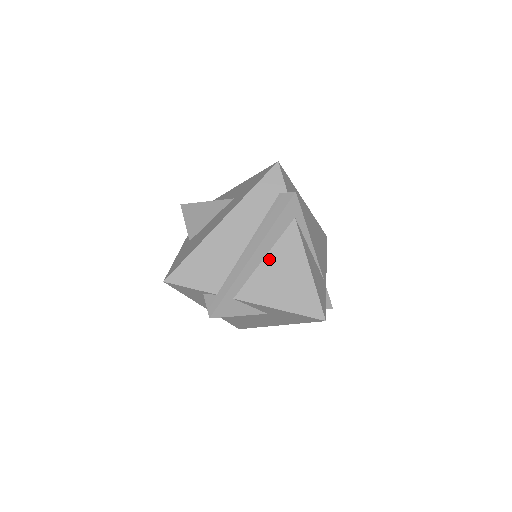
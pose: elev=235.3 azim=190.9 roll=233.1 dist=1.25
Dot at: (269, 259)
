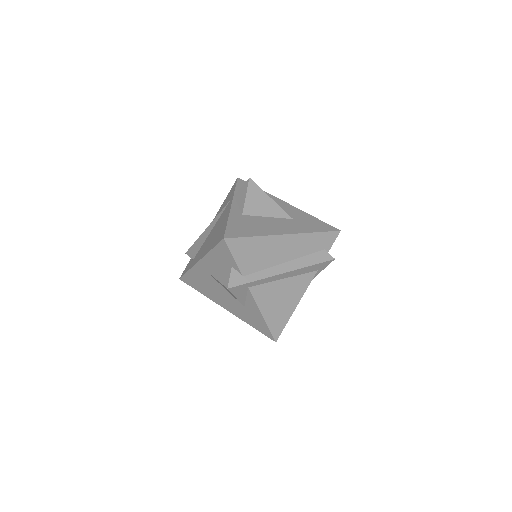
Dot at: (286, 281)
